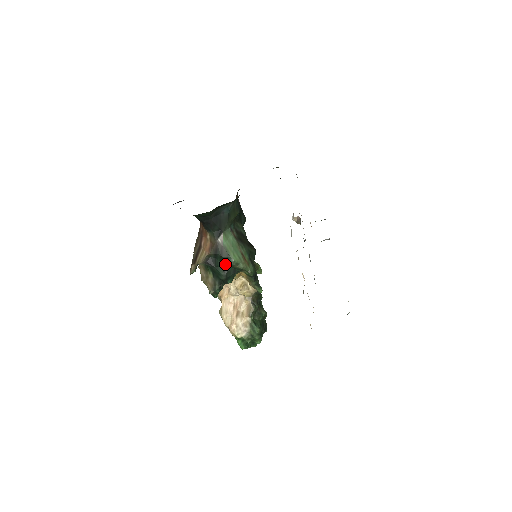
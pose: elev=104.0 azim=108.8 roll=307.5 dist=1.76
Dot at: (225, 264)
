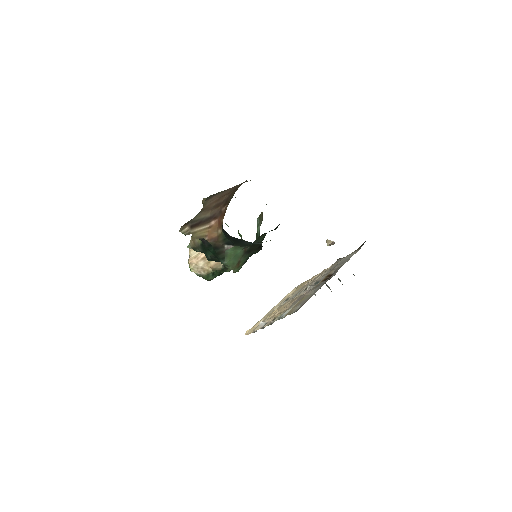
Dot at: (216, 256)
